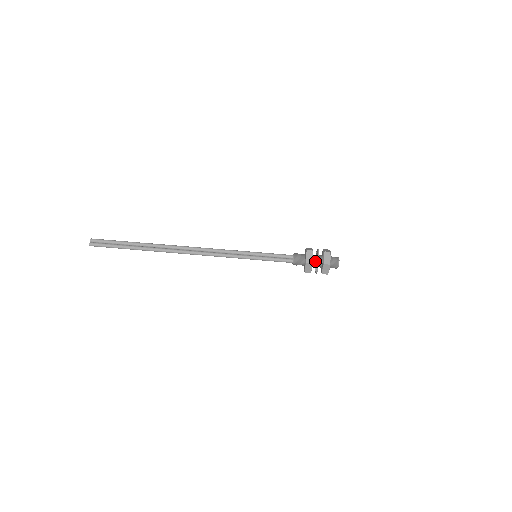
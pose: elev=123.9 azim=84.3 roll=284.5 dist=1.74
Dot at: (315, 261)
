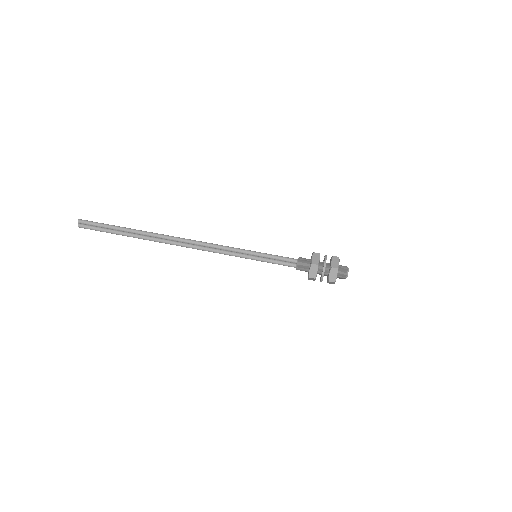
Dot at: (320, 272)
